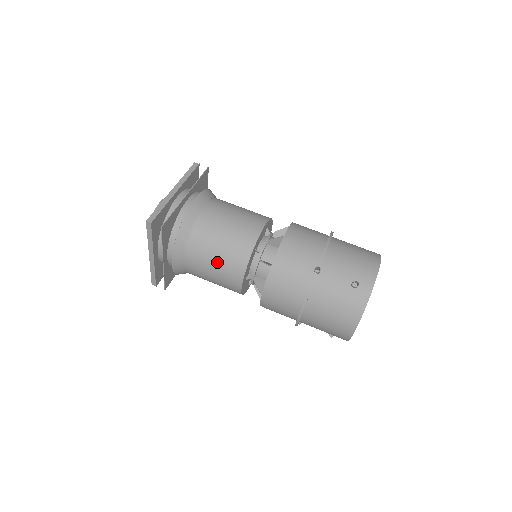
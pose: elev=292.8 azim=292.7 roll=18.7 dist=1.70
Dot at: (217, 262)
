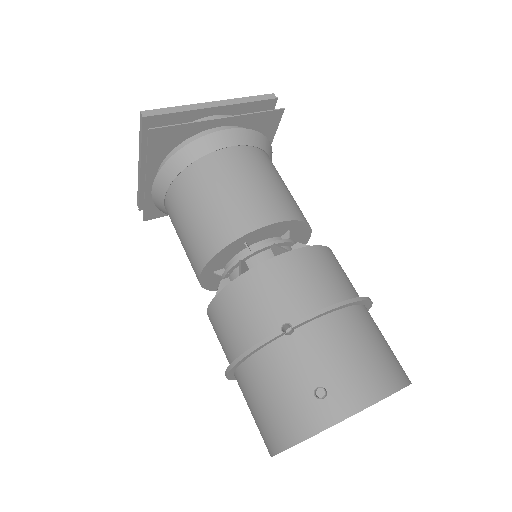
Dot at: (191, 223)
